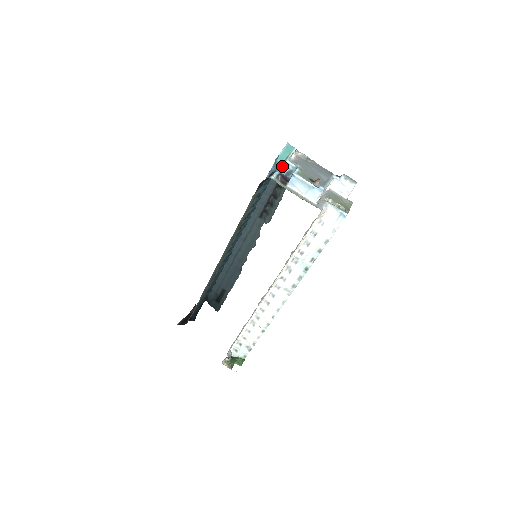
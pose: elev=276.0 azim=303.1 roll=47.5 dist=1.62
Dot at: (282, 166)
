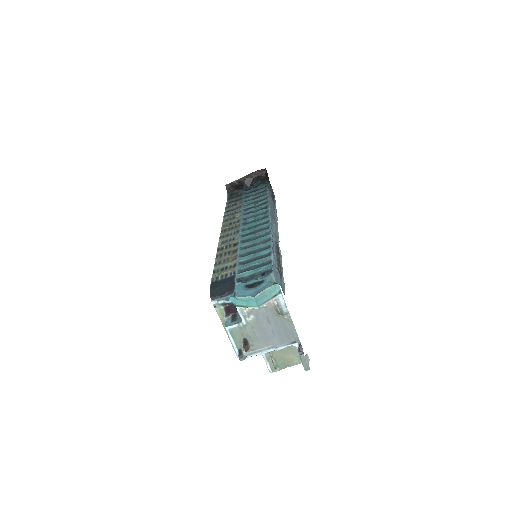
Dot at: occluded
